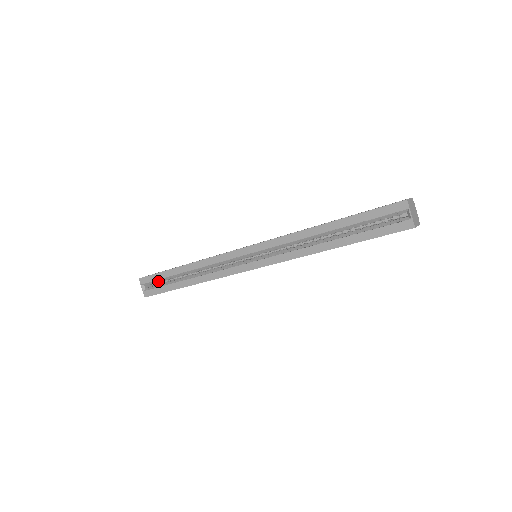
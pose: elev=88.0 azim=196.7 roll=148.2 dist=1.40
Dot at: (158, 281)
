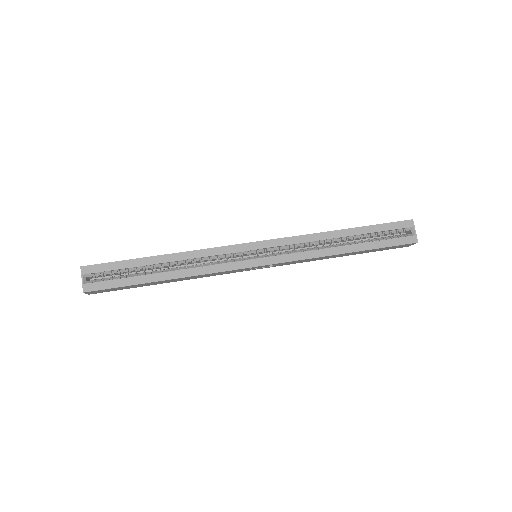
Dot at: (112, 273)
